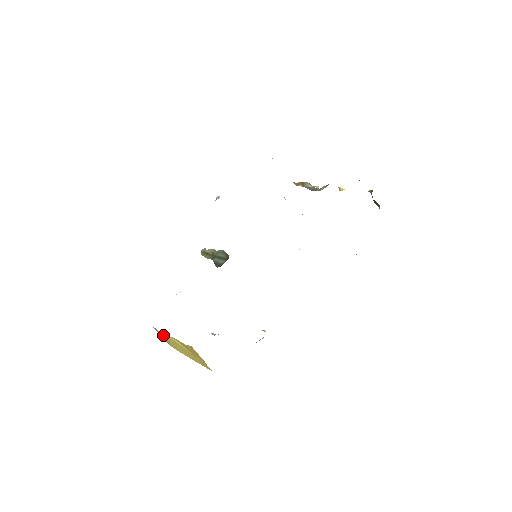
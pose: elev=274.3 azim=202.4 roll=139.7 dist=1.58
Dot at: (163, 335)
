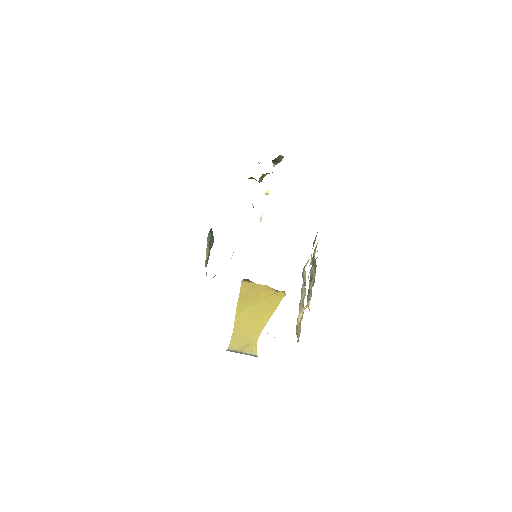
Dot at: (235, 331)
